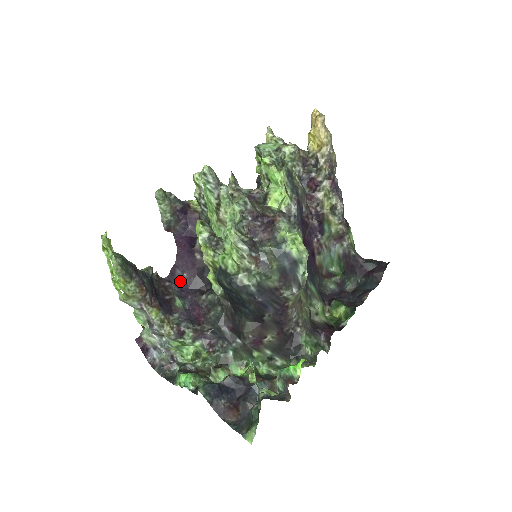
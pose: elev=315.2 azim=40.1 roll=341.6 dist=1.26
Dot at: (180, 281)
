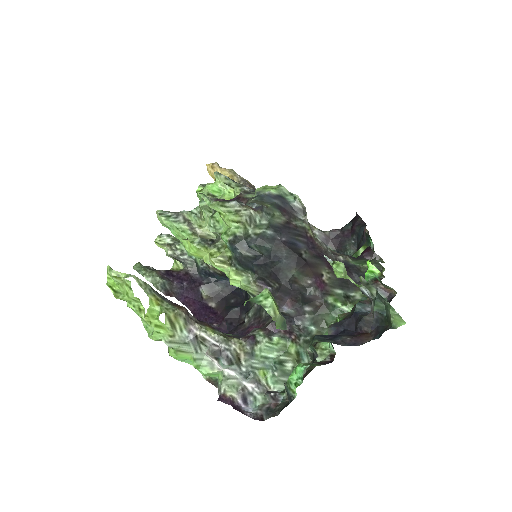
Dot at: occluded
